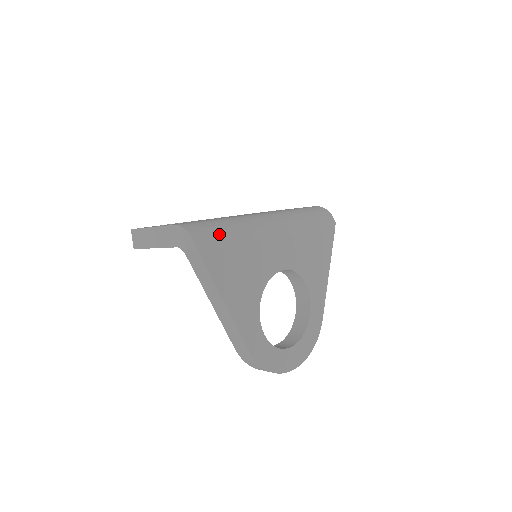
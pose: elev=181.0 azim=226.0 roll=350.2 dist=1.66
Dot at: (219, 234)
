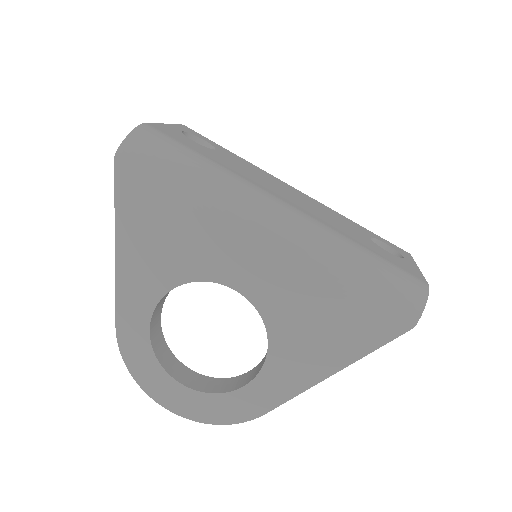
Dot at: (165, 166)
